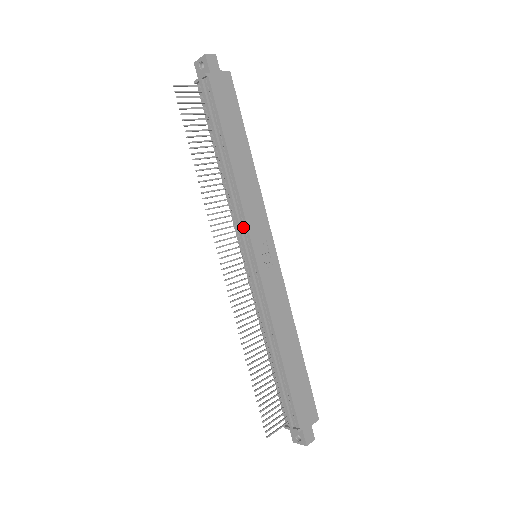
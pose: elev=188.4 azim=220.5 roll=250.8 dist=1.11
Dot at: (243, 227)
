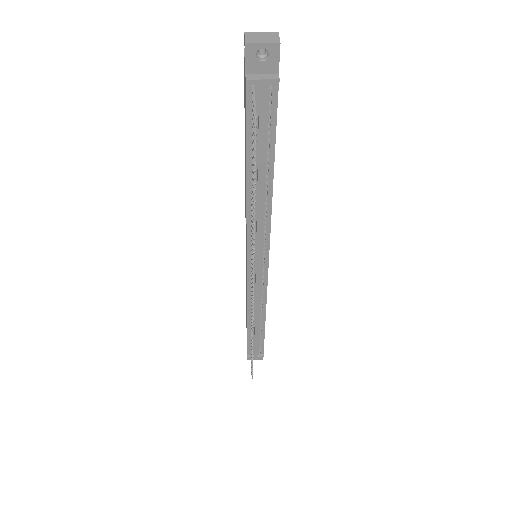
Dot at: (263, 243)
